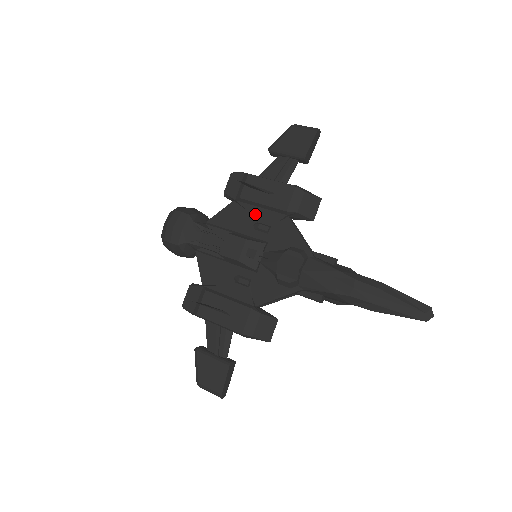
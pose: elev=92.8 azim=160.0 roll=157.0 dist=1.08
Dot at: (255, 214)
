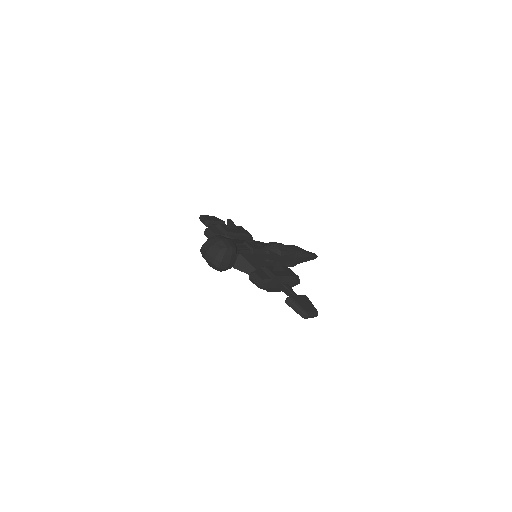
Dot at: (238, 239)
